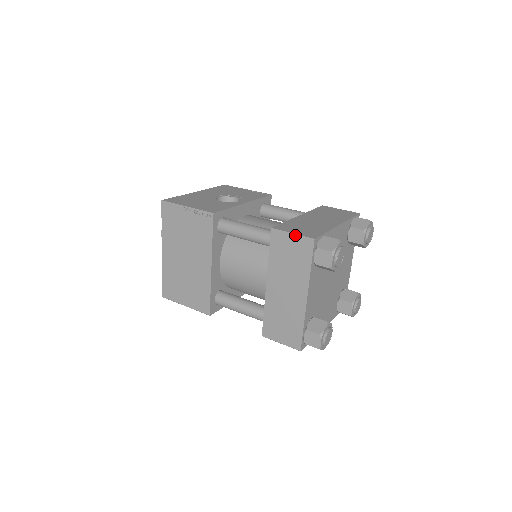
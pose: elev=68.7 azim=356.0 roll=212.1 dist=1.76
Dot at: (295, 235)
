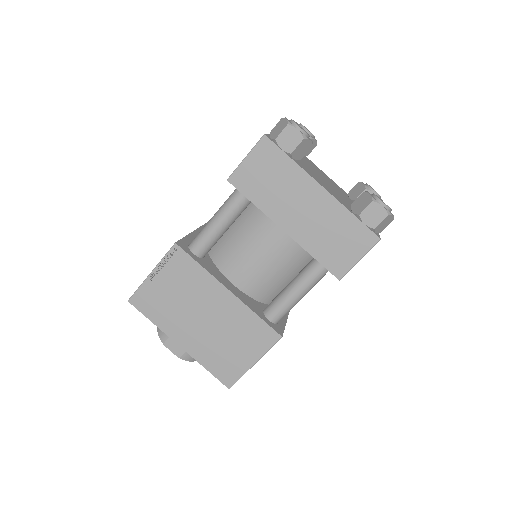
Dot at: (248, 155)
